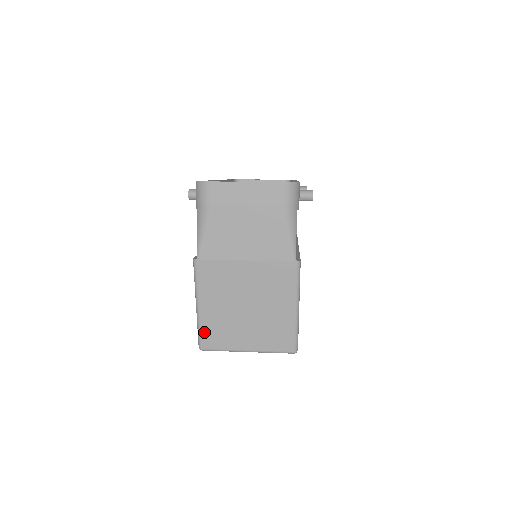
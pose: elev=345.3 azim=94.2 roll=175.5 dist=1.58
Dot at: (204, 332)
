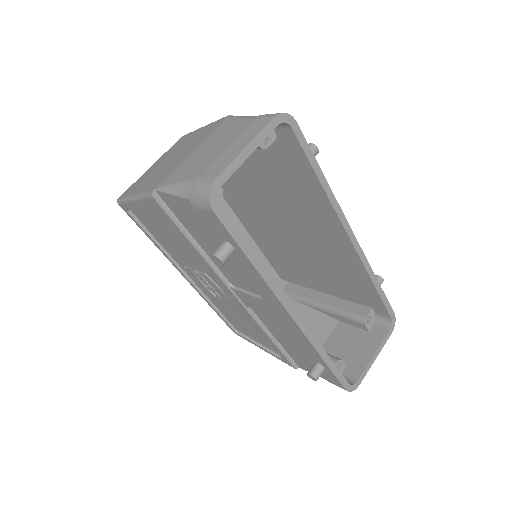
Dot at: occluded
